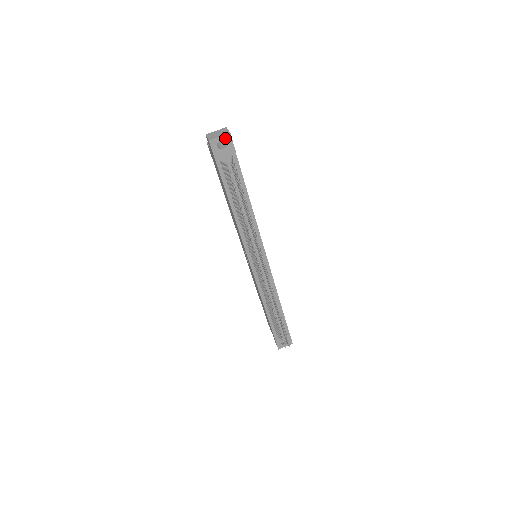
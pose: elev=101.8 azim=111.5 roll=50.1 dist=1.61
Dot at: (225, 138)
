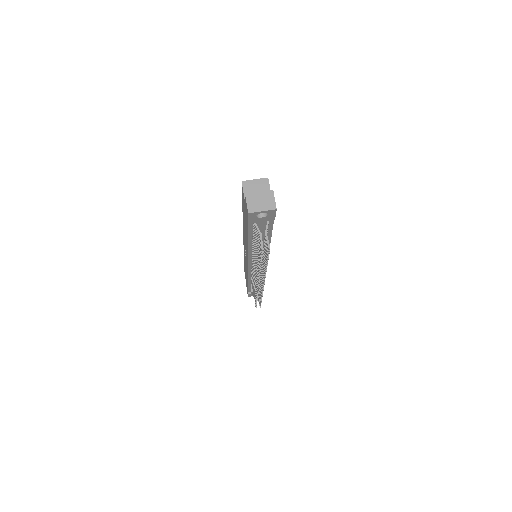
Dot at: (268, 212)
